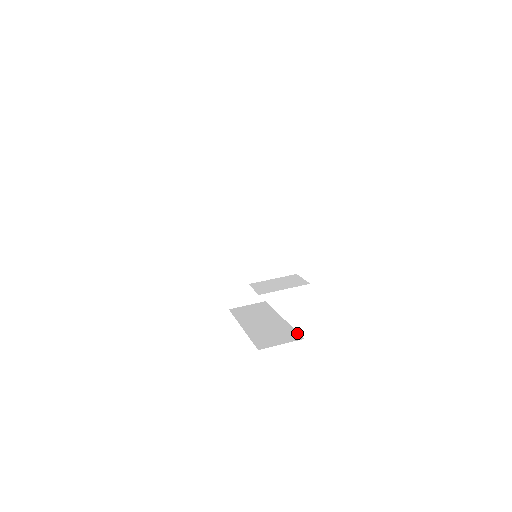
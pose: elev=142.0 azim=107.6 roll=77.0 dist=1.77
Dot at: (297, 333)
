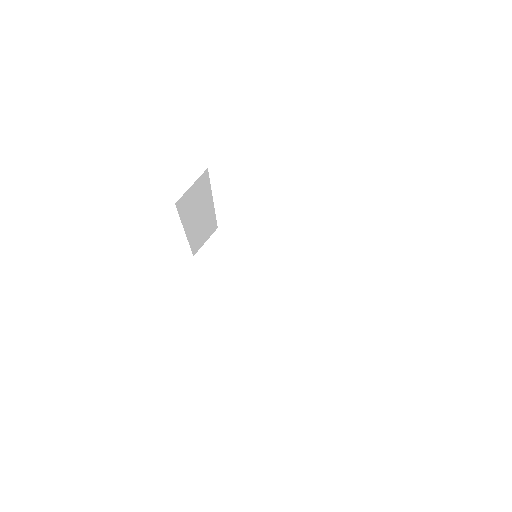
Dot at: (292, 282)
